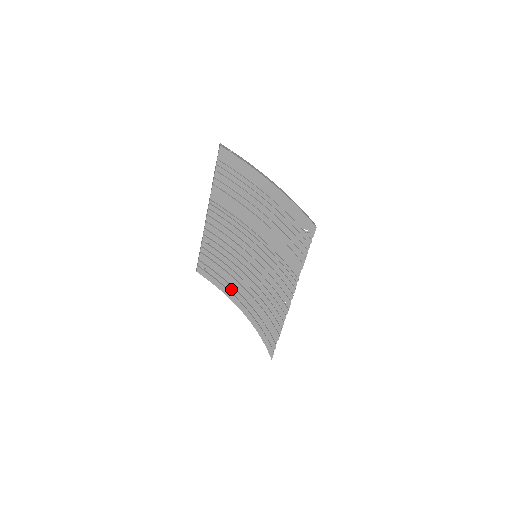
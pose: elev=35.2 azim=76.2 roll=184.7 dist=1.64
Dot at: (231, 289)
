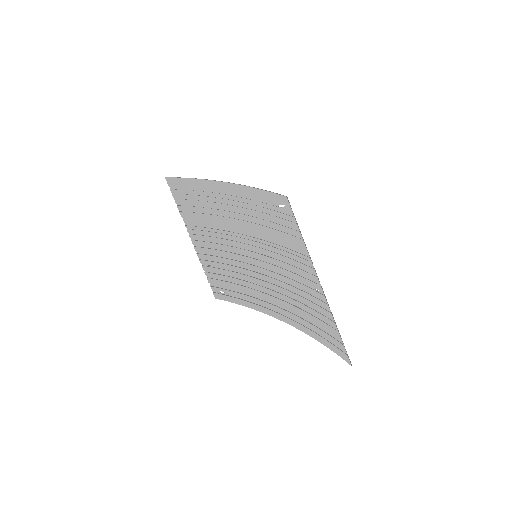
Dot at: (255, 301)
